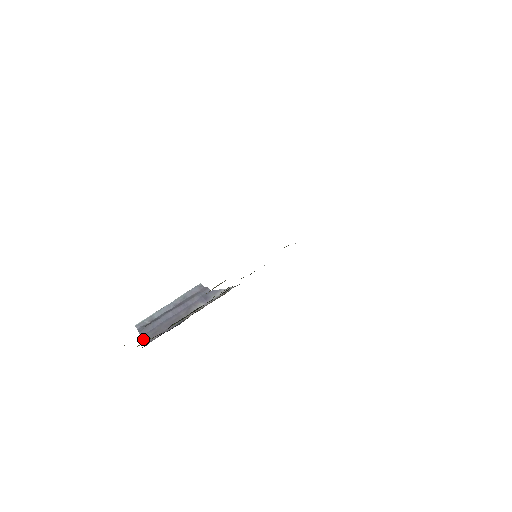
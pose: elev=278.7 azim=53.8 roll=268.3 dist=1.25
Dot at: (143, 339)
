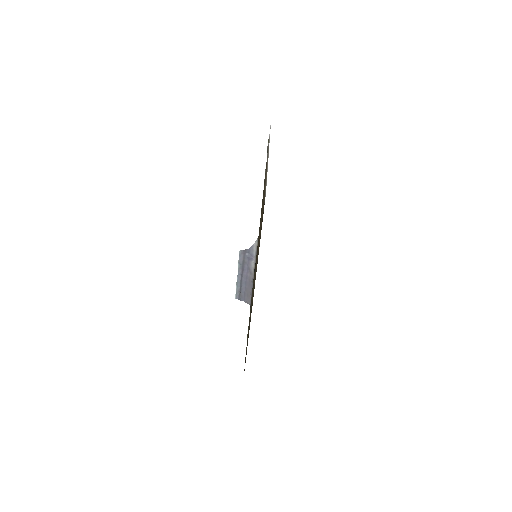
Dot at: occluded
